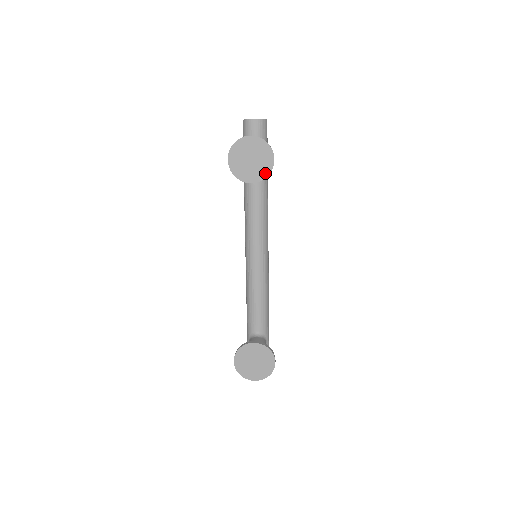
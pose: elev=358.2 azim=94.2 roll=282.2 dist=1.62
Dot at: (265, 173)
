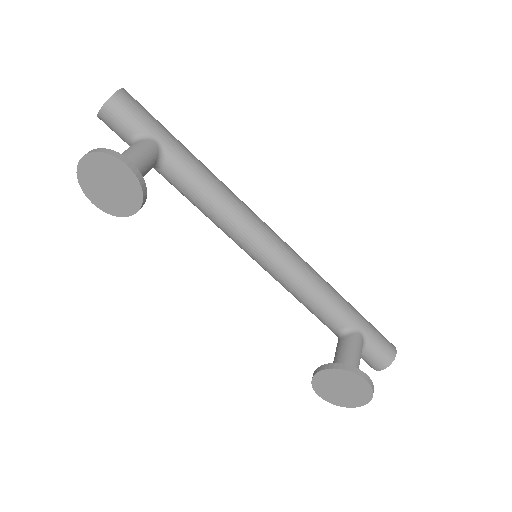
Dot at: (136, 188)
